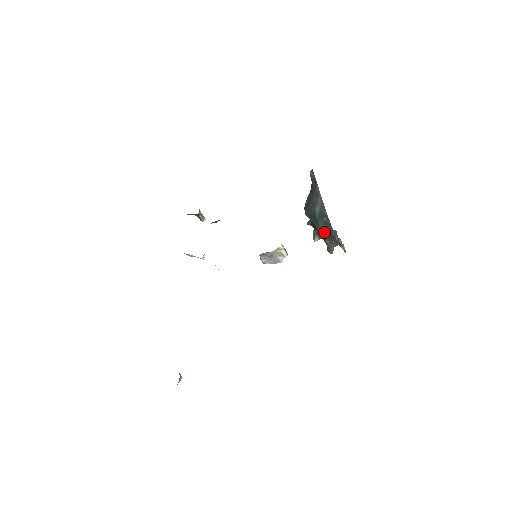
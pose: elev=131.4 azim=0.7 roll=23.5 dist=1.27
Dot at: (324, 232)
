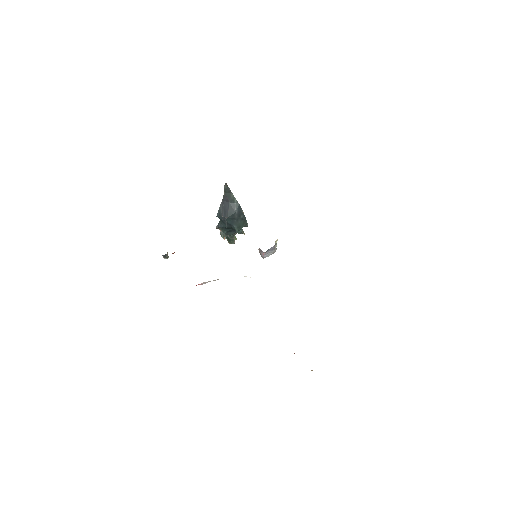
Dot at: (241, 227)
